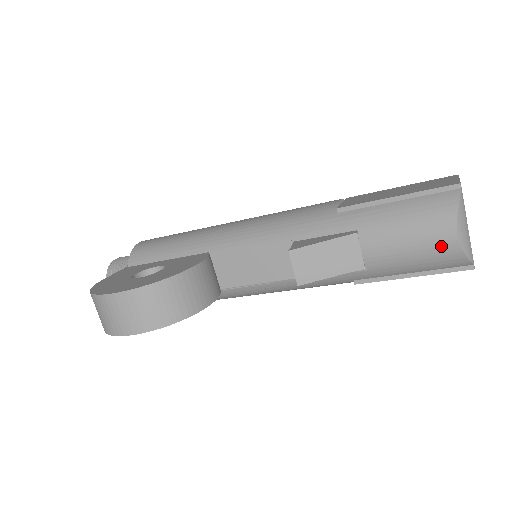
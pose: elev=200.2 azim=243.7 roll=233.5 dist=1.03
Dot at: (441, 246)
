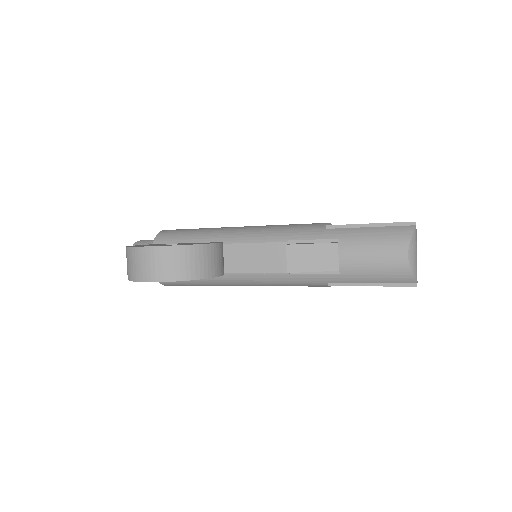
Dot at: (396, 262)
